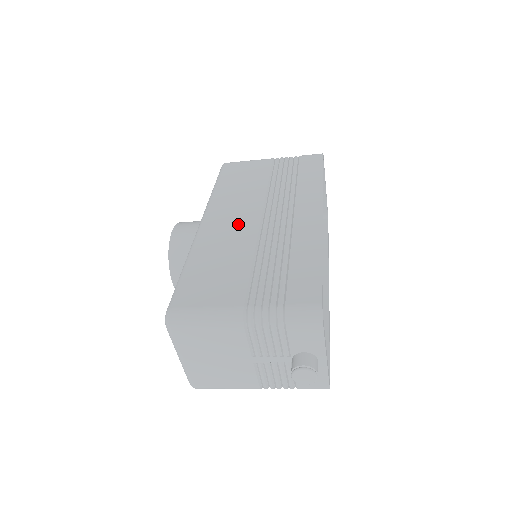
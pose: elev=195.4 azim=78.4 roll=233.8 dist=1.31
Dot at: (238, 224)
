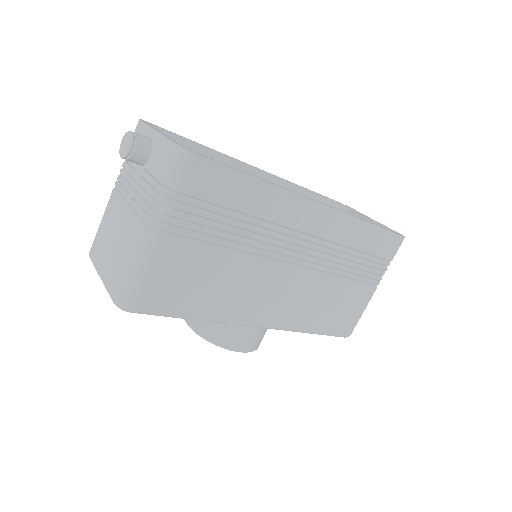
Dot at: occluded
